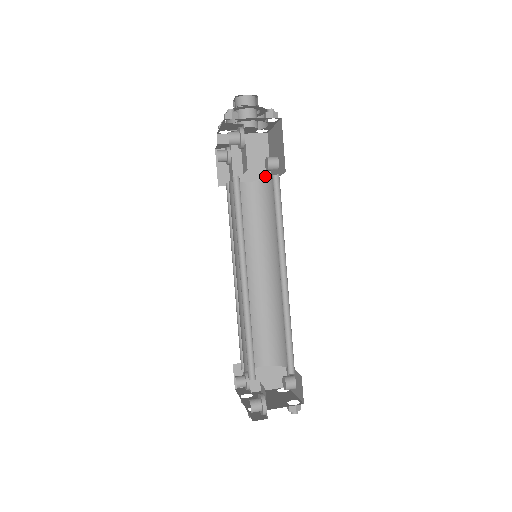
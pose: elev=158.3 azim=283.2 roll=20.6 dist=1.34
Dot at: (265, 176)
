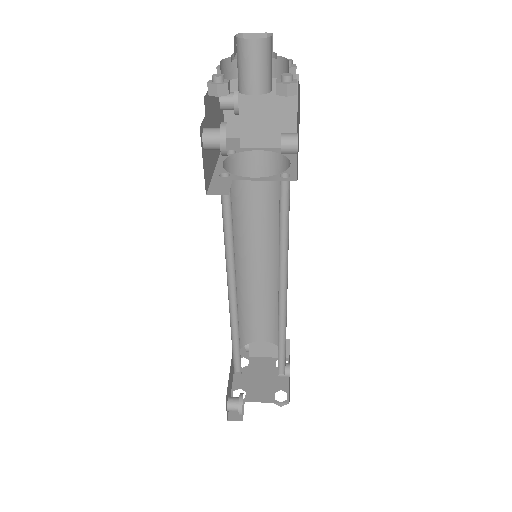
Dot at: occluded
